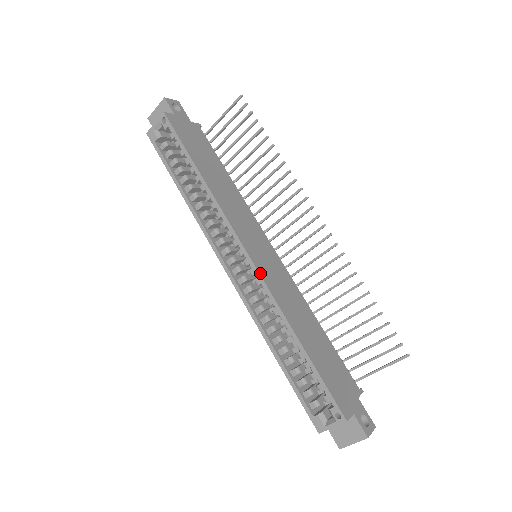
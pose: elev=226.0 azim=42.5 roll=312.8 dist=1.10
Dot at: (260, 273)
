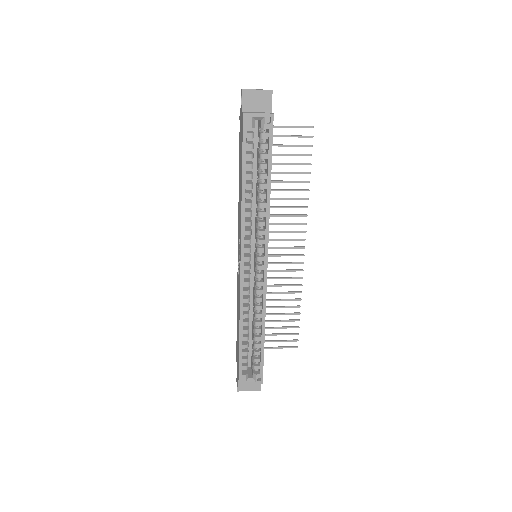
Dot at: occluded
